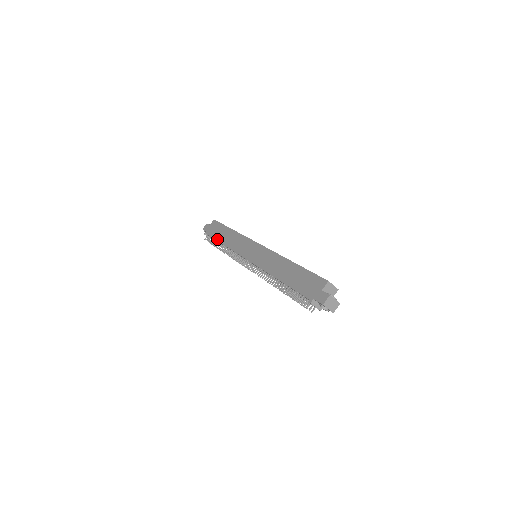
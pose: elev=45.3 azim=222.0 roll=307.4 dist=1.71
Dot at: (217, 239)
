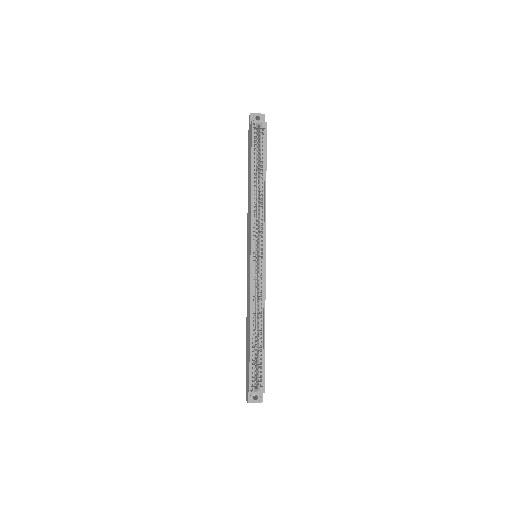
Dot at: occluded
